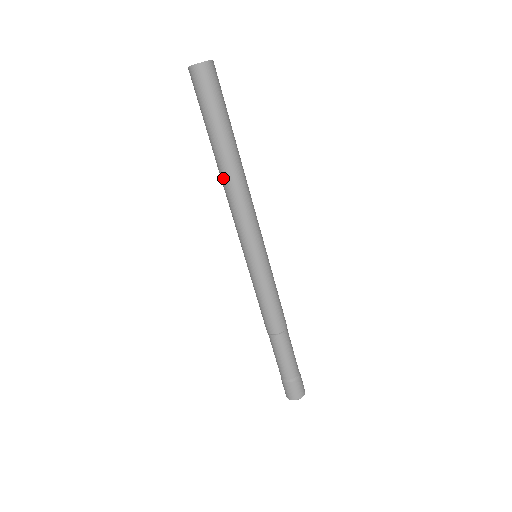
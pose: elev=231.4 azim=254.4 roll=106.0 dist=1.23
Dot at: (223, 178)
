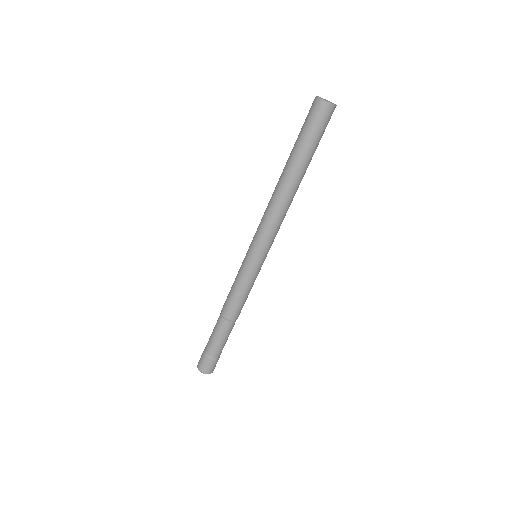
Dot at: (279, 189)
